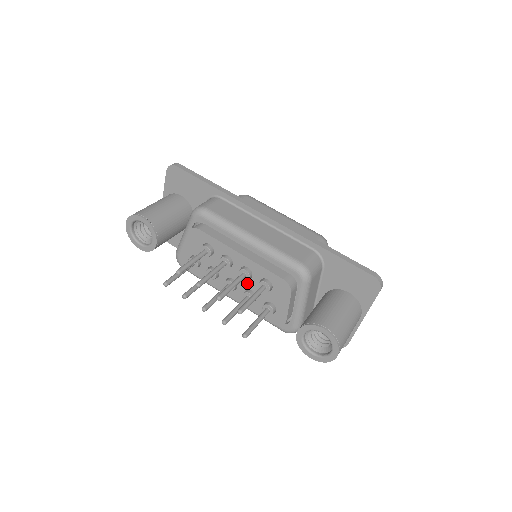
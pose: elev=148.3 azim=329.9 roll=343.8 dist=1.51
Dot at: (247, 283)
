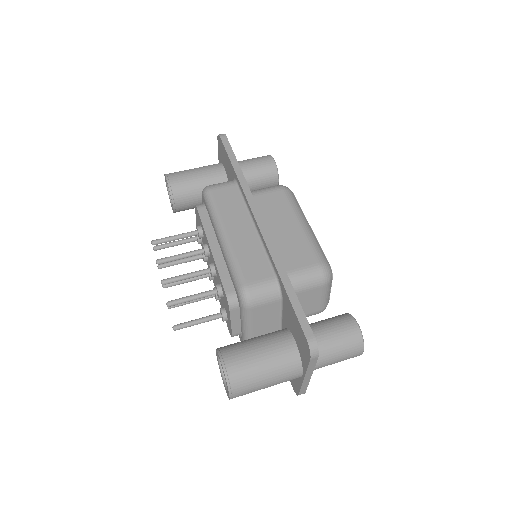
Dot at: (216, 279)
